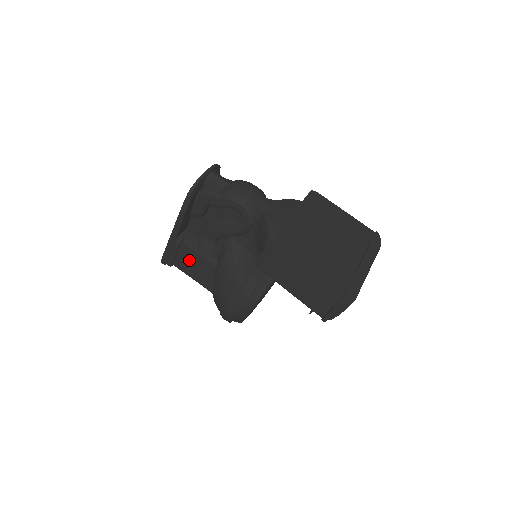
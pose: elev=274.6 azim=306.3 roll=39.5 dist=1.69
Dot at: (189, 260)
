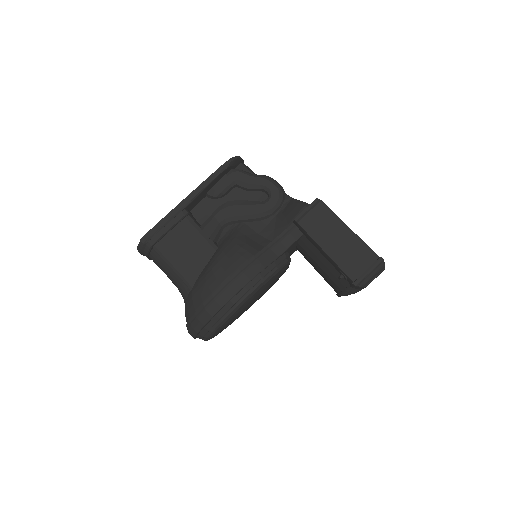
Dot at: (183, 240)
